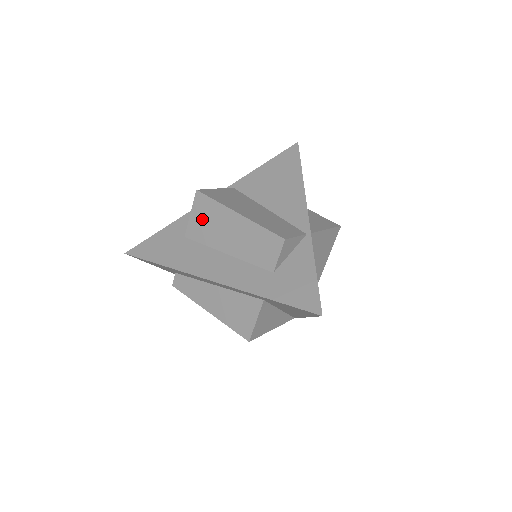
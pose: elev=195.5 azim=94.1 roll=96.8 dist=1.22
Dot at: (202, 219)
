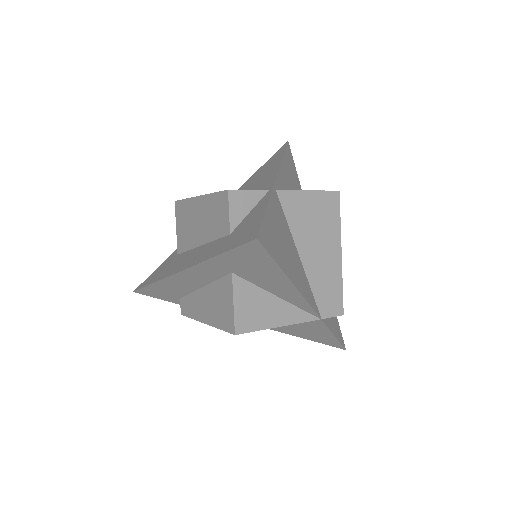
Dot at: (182, 226)
